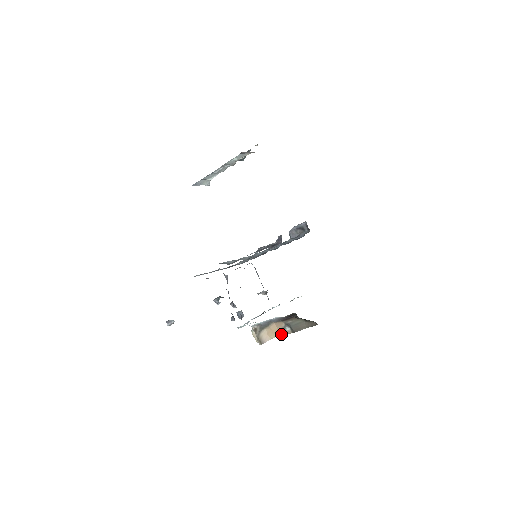
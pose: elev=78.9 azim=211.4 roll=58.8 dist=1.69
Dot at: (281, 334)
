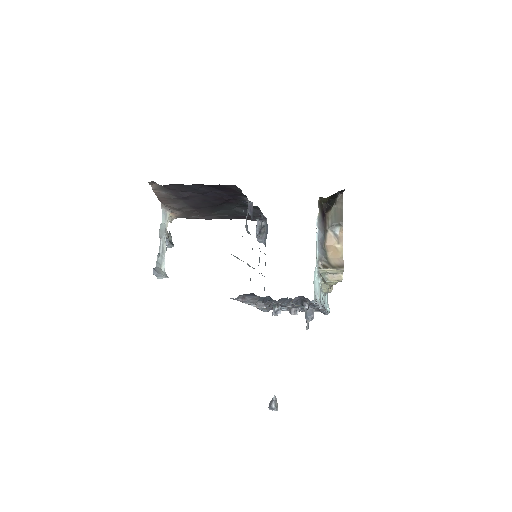
Dot at: (341, 244)
